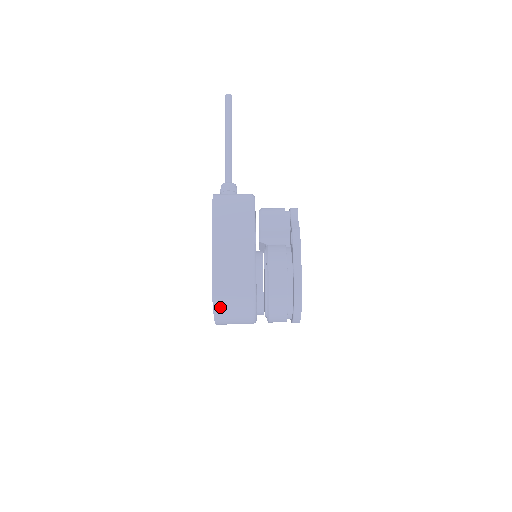
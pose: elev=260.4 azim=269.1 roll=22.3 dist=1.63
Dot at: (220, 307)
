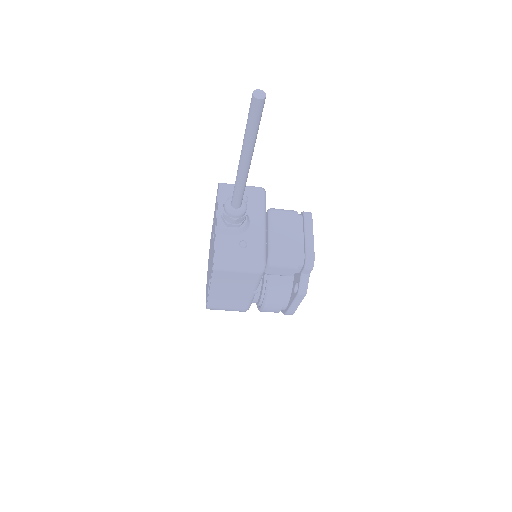
Dot at: occluded
